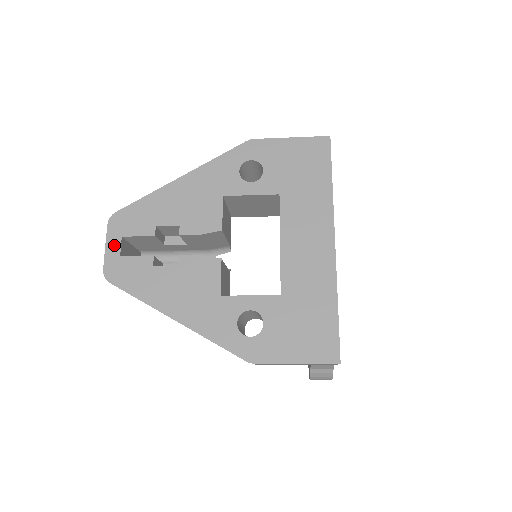
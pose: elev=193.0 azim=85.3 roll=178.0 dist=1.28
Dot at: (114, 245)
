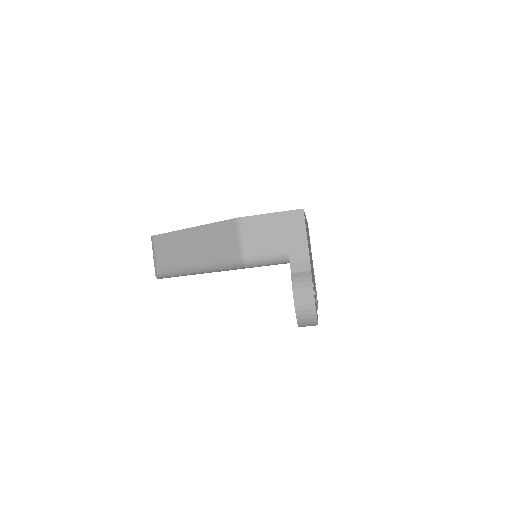
Dot at: occluded
